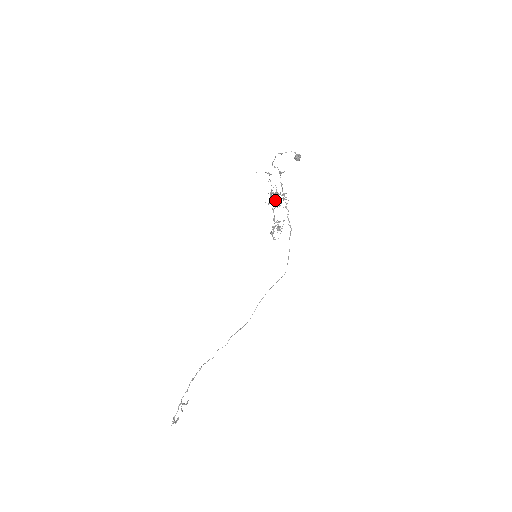
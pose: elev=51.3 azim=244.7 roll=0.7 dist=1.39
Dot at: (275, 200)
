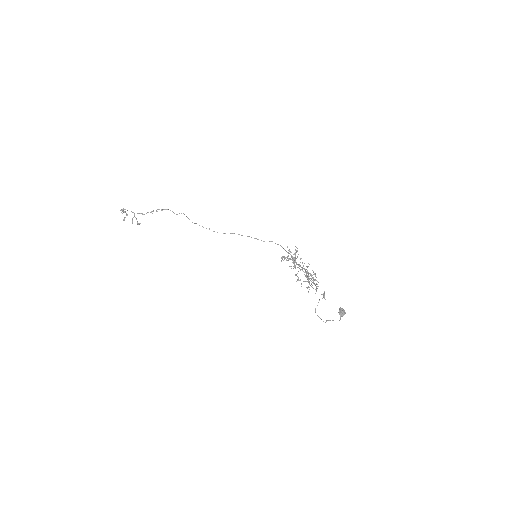
Dot at: occluded
